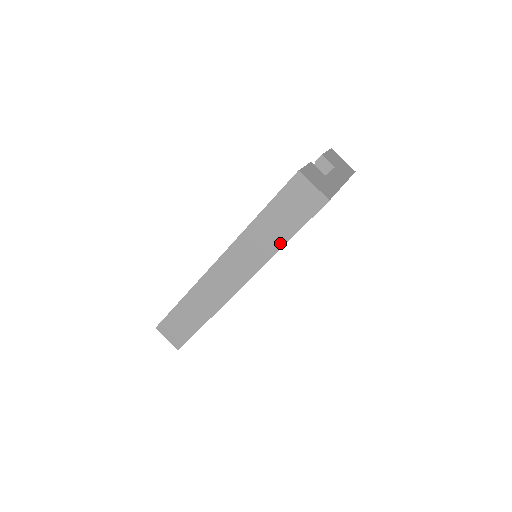
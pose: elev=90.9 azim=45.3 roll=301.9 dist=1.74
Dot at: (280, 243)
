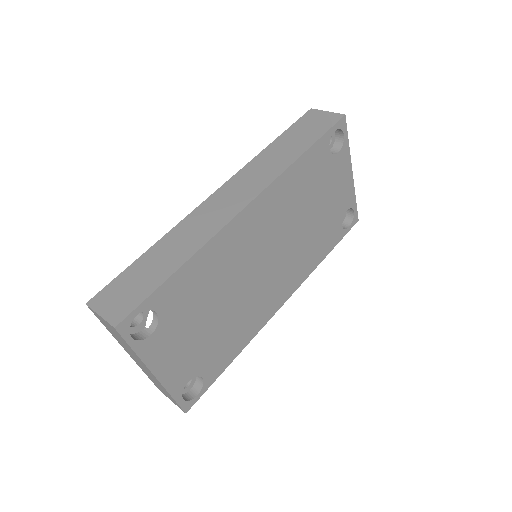
Dot at: (297, 154)
